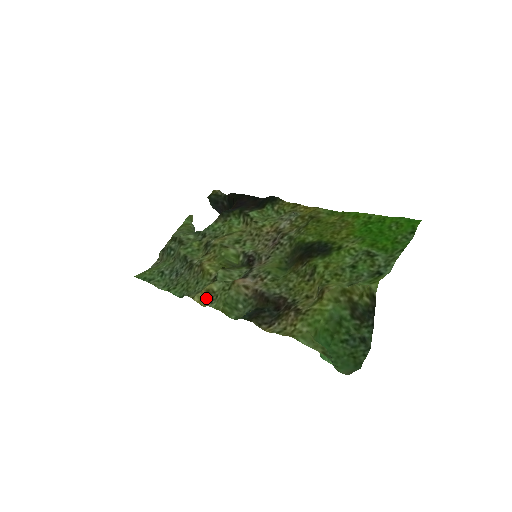
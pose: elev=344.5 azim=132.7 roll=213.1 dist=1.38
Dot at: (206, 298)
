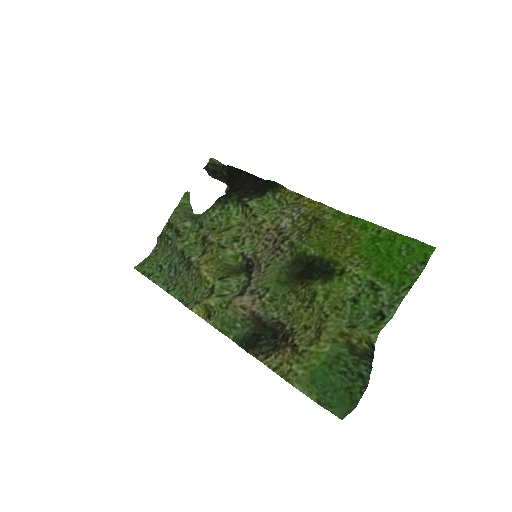
Dot at: (204, 311)
